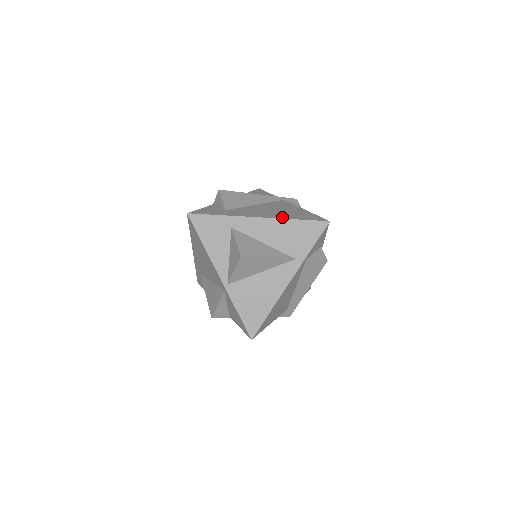
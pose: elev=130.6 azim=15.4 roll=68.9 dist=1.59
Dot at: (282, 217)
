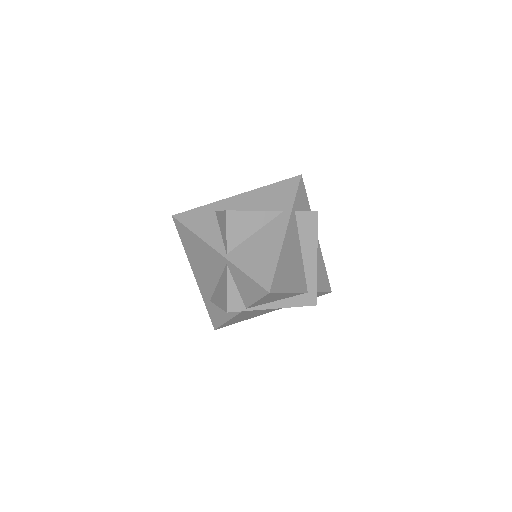
Dot at: (258, 189)
